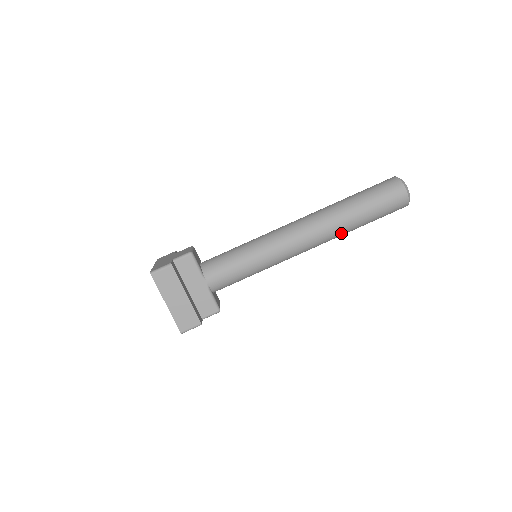
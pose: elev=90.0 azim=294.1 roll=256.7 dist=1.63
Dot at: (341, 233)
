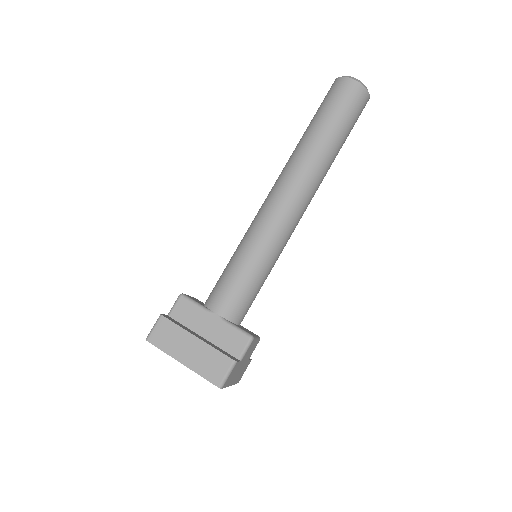
Dot at: (321, 165)
